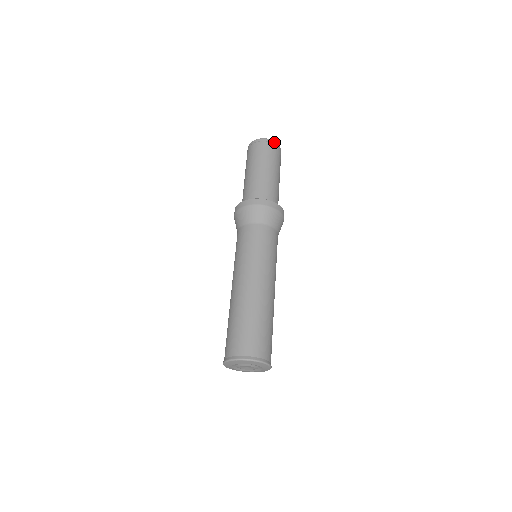
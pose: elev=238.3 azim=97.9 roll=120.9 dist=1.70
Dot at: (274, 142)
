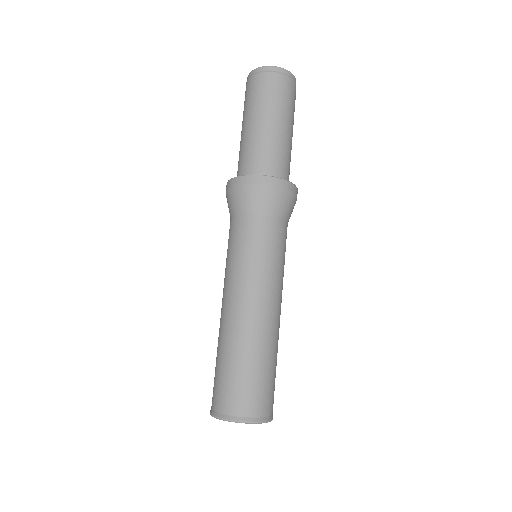
Dot at: (290, 74)
